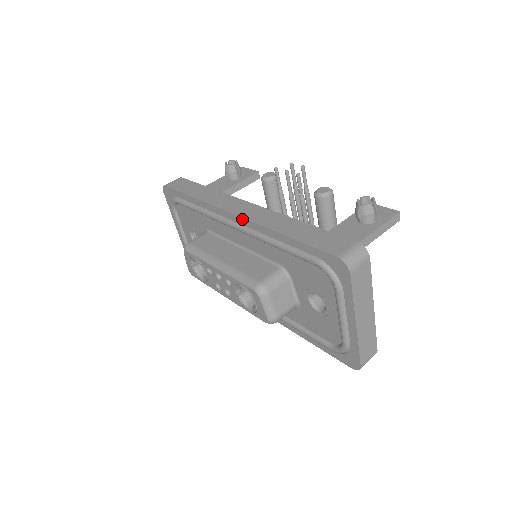
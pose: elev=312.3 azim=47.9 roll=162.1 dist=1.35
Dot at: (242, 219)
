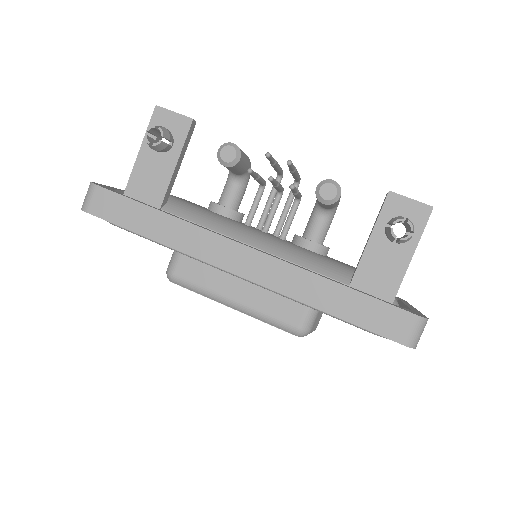
Dot at: (254, 282)
